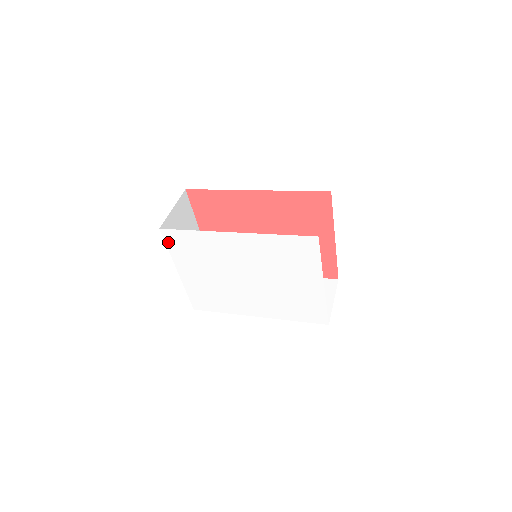
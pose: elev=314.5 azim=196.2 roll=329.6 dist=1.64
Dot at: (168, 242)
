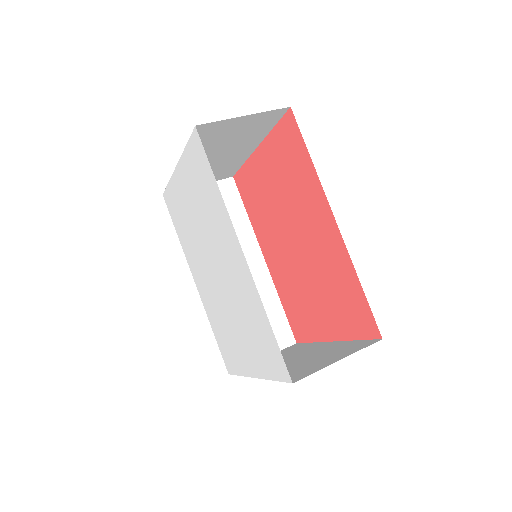
Dot at: (191, 144)
